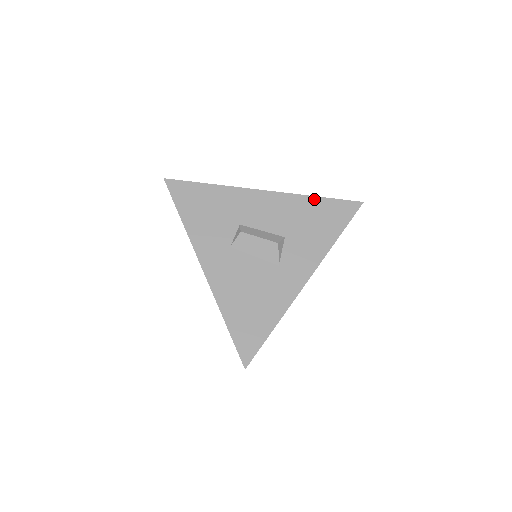
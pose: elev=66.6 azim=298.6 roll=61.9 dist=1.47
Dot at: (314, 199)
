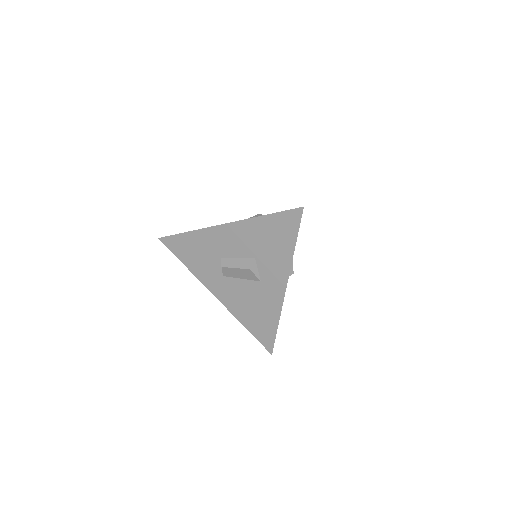
Dot at: (262, 218)
